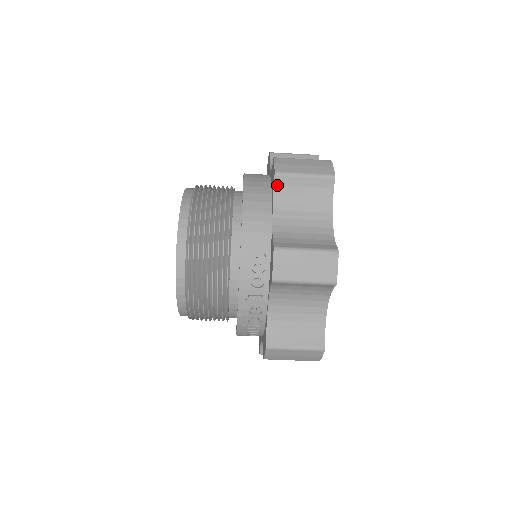
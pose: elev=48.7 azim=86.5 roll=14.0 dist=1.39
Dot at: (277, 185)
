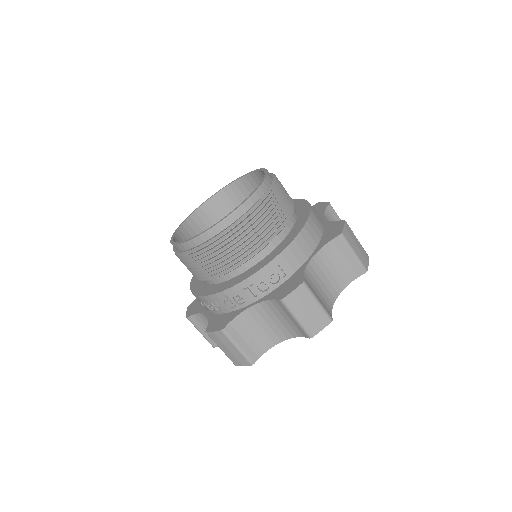
Dot at: (334, 241)
